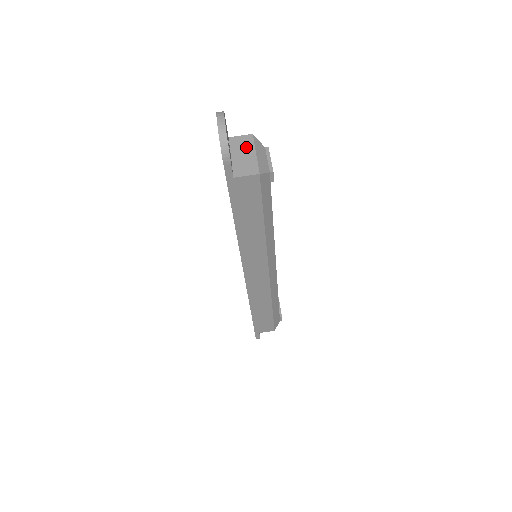
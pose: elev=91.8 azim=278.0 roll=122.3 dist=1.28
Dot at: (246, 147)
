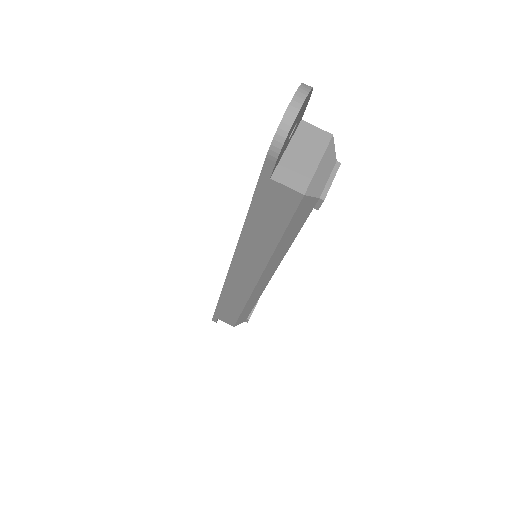
Dot at: (313, 147)
